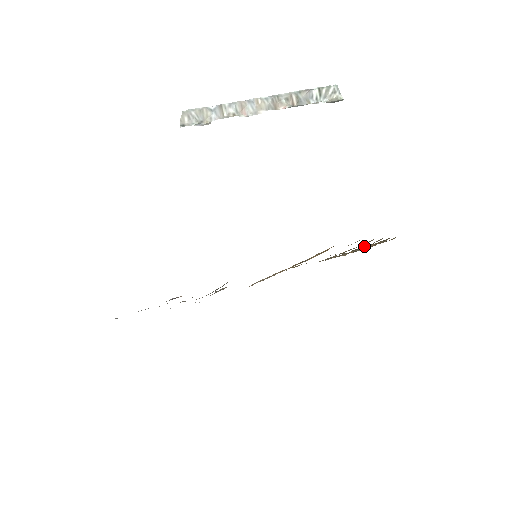
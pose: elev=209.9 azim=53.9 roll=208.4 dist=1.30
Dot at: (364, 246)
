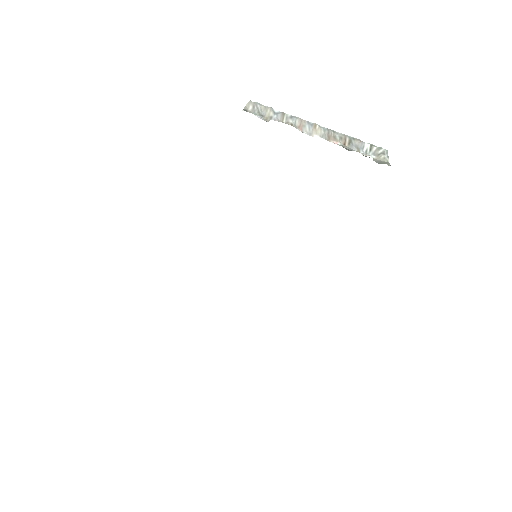
Dot at: occluded
